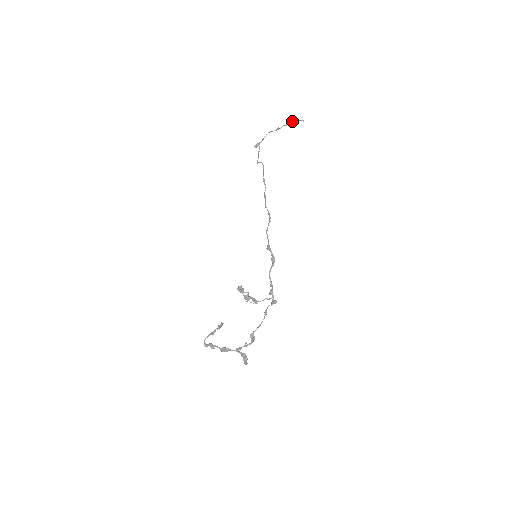
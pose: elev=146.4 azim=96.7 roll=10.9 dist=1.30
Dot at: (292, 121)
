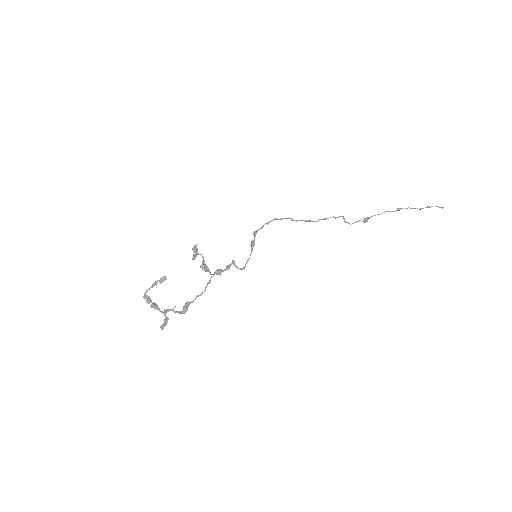
Dot at: (425, 207)
